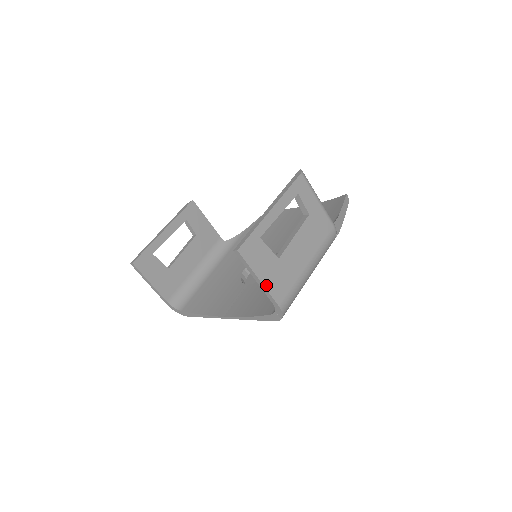
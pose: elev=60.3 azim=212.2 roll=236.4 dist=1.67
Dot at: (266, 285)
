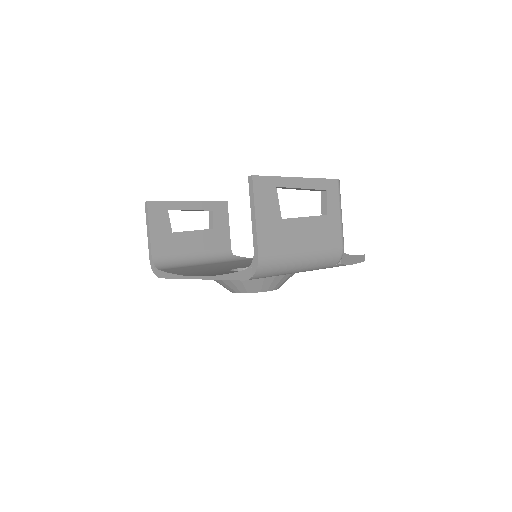
Dot at: (258, 227)
